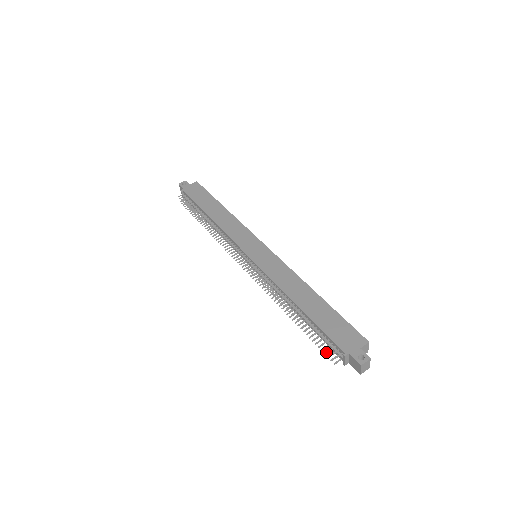
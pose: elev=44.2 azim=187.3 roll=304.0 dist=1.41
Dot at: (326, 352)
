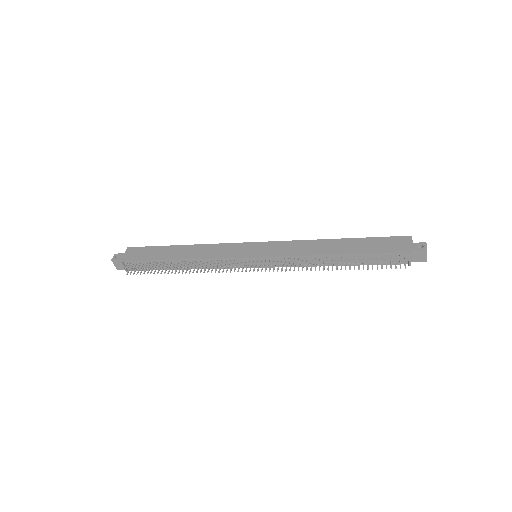
Dot at: (391, 267)
